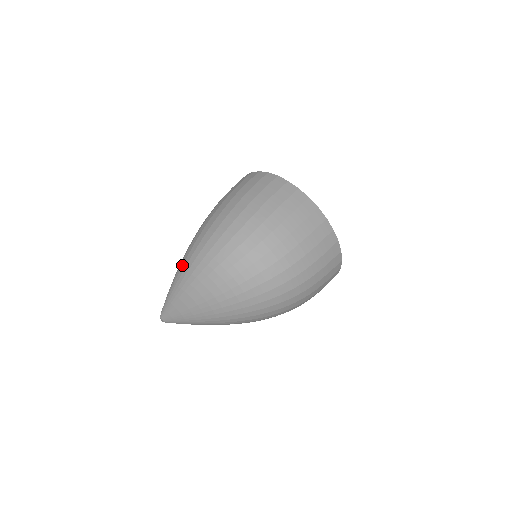
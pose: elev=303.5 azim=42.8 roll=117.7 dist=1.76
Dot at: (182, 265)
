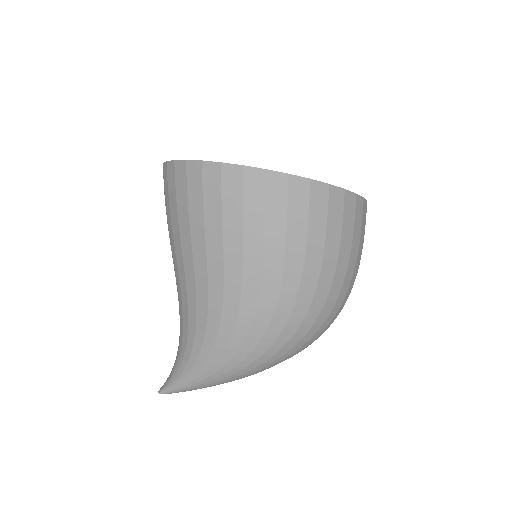
Dot at: (238, 364)
